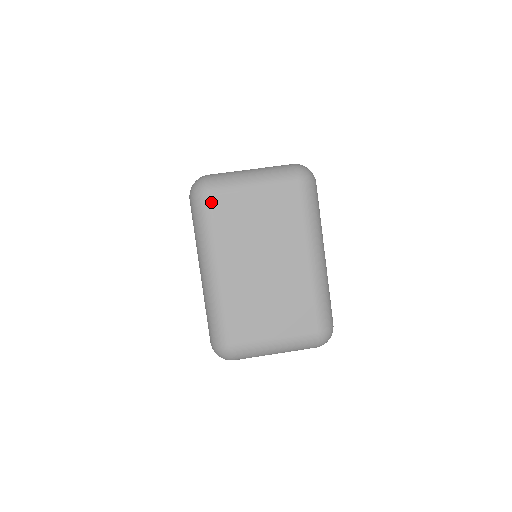
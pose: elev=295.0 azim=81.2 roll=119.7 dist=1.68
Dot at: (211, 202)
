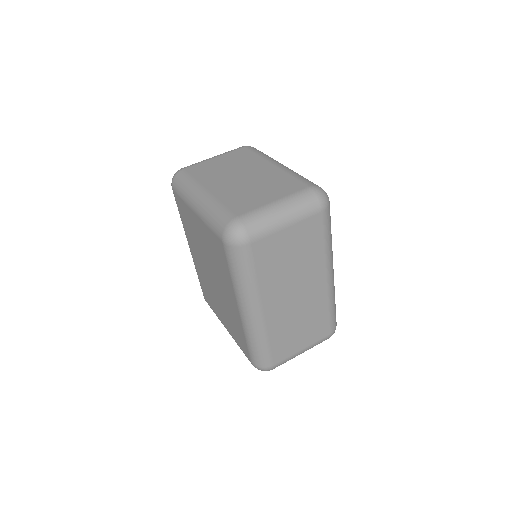
Dot at: (186, 171)
